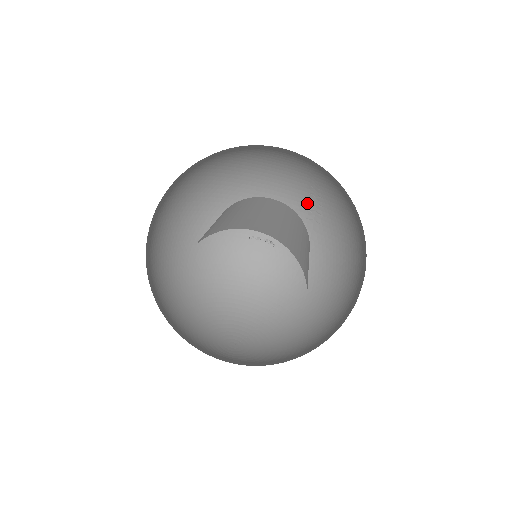
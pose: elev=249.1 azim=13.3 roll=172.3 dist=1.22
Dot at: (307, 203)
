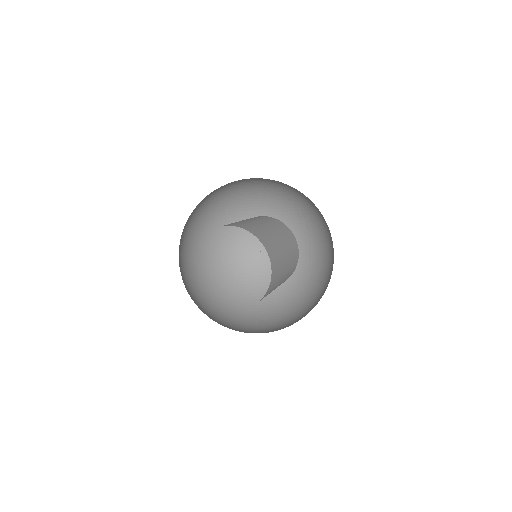
Dot at: (298, 216)
